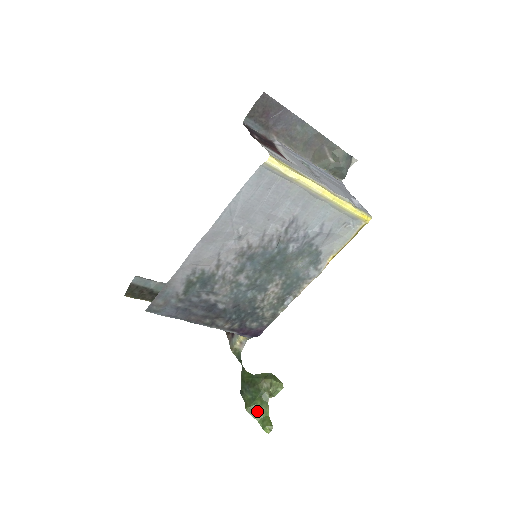
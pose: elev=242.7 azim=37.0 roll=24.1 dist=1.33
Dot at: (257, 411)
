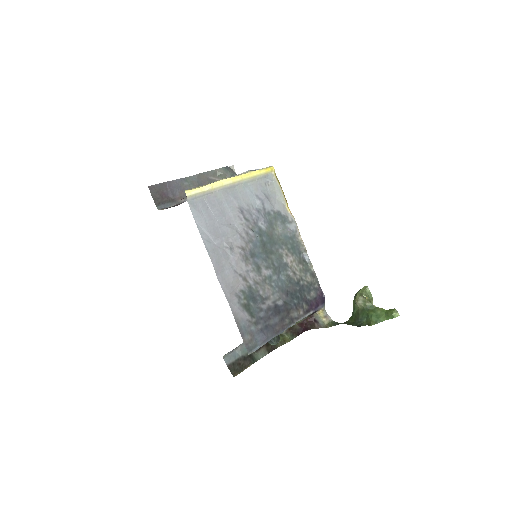
Dot at: (378, 317)
